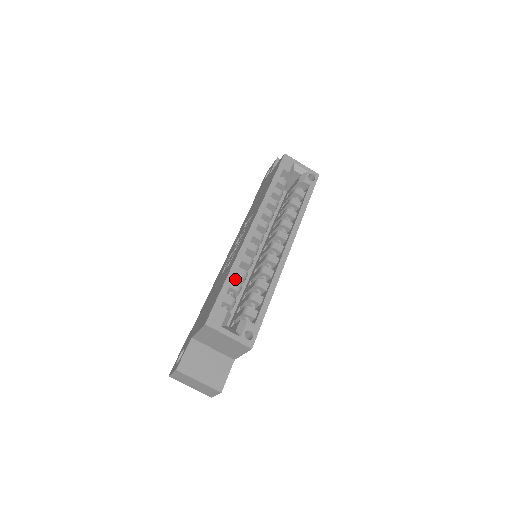
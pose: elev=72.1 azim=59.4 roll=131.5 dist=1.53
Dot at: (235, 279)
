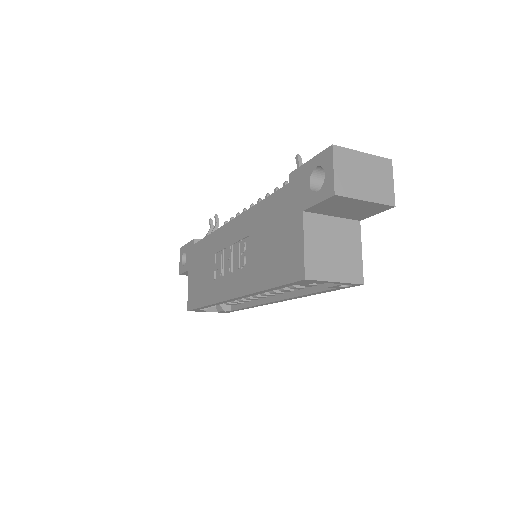
Dot at: occluded
